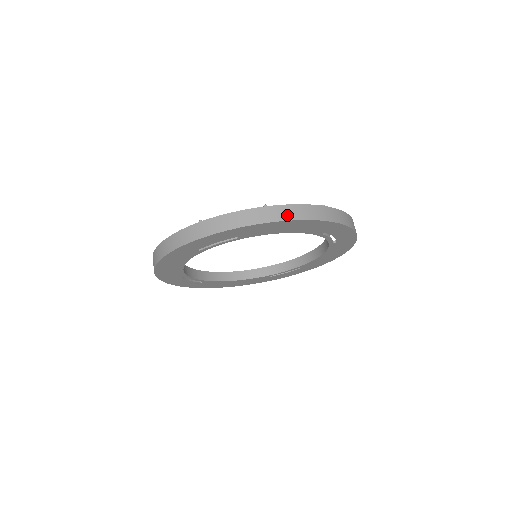
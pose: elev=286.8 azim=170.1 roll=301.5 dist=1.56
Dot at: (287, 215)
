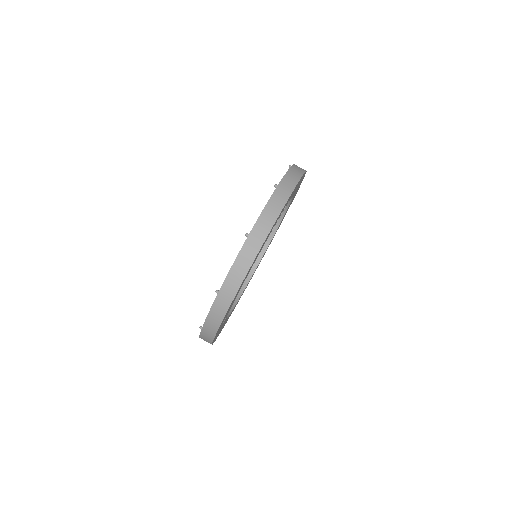
Dot at: (234, 285)
